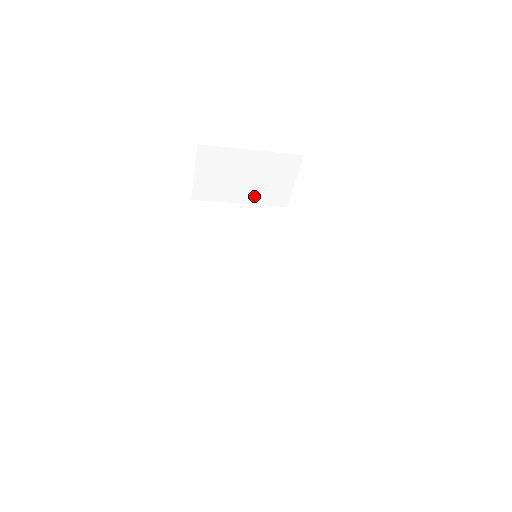
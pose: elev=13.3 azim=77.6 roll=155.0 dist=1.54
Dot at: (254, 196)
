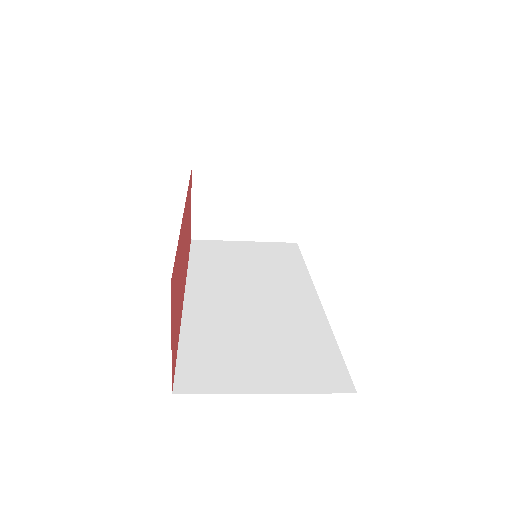
Dot at: (259, 230)
